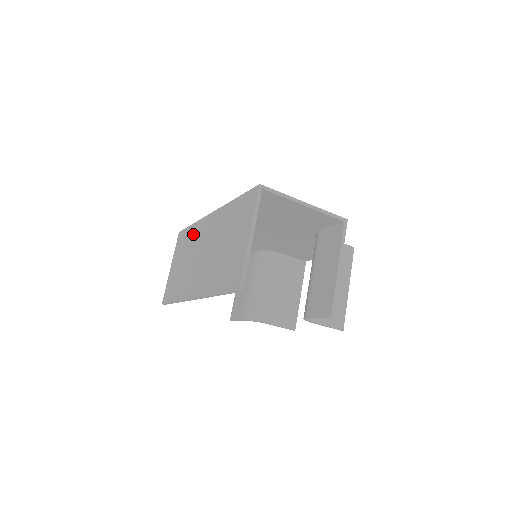
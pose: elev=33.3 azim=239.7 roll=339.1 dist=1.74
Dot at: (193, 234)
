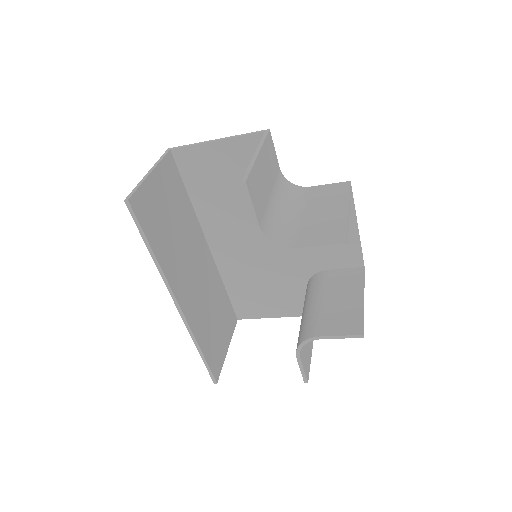
Dot at: occluded
